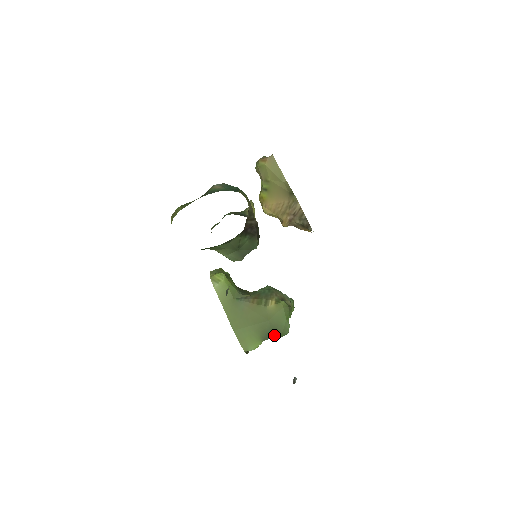
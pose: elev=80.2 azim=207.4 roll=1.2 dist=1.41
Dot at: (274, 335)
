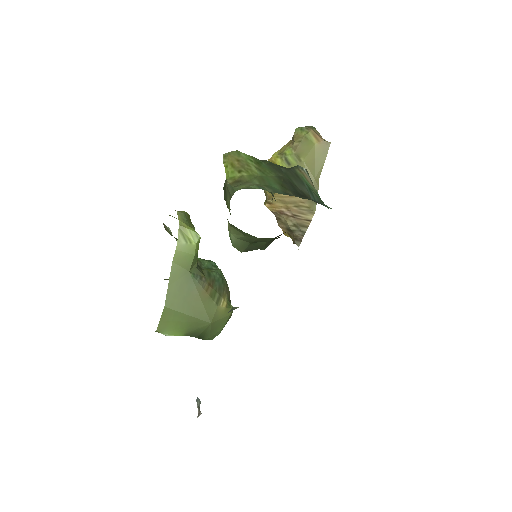
Dot at: (201, 336)
